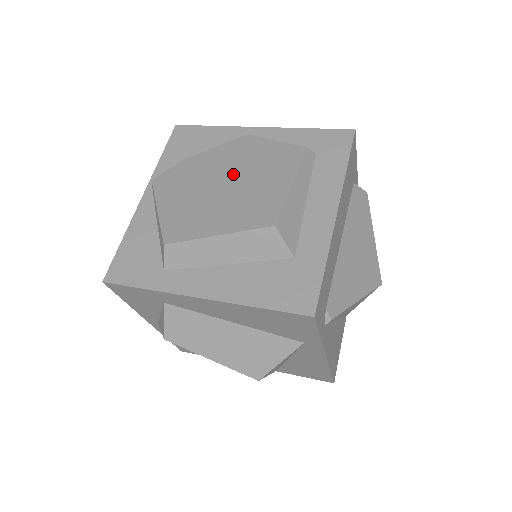
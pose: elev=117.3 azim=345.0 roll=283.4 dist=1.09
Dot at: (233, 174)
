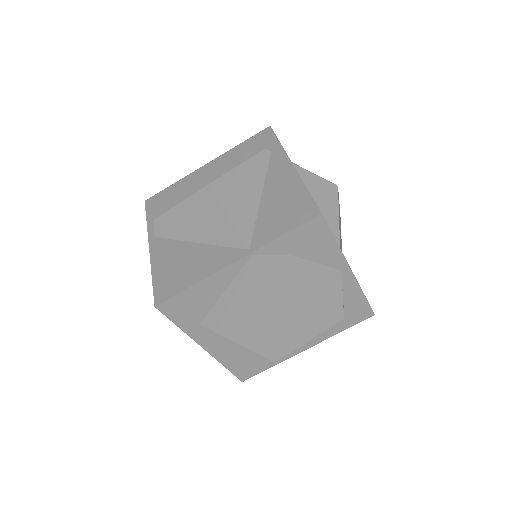
Dot at: (297, 305)
